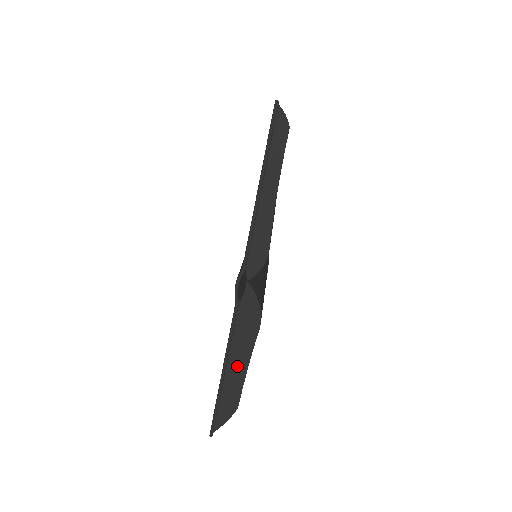
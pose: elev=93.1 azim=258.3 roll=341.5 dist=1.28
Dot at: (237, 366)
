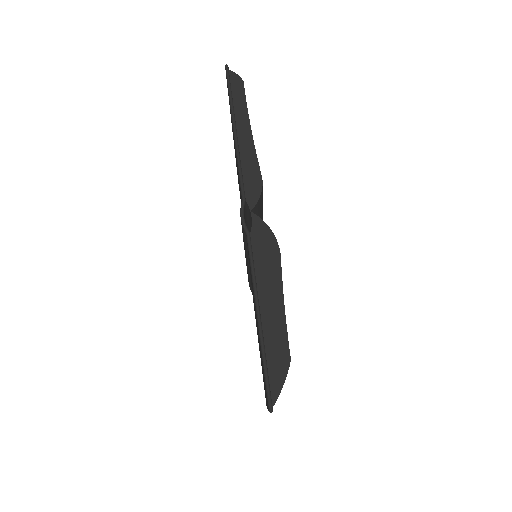
Dot at: (271, 306)
